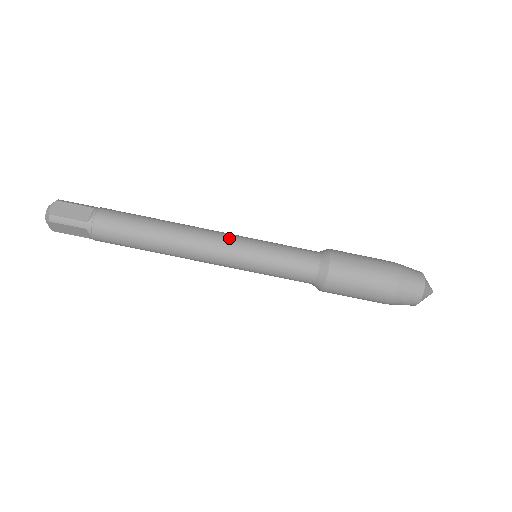
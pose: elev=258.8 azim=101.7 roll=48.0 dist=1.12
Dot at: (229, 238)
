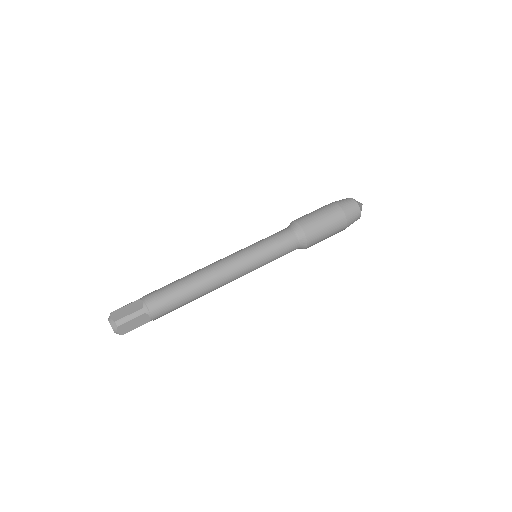
Dot at: (234, 255)
